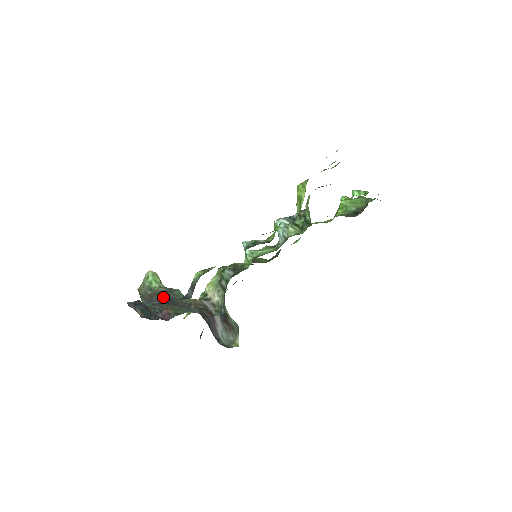
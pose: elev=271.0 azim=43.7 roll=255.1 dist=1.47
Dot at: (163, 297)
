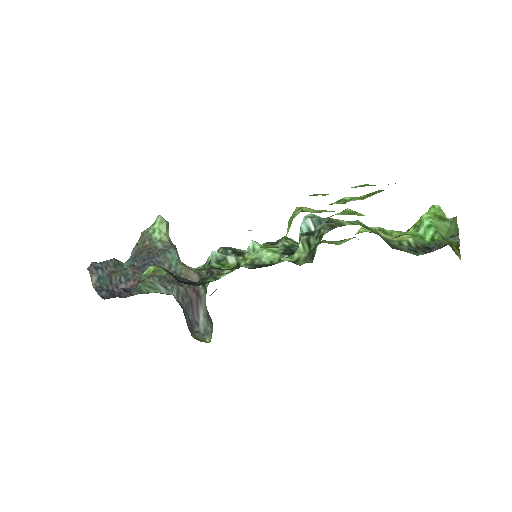
Dot at: (148, 259)
